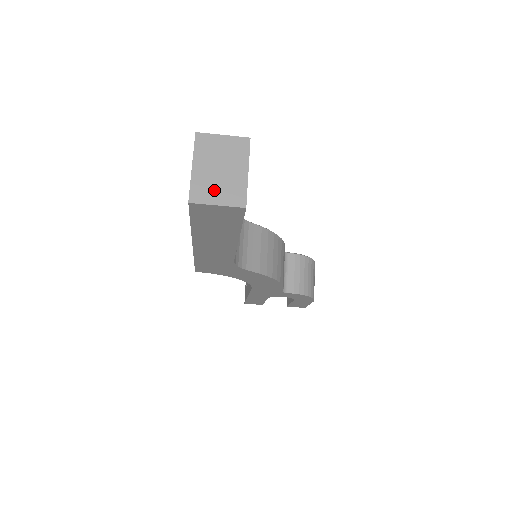
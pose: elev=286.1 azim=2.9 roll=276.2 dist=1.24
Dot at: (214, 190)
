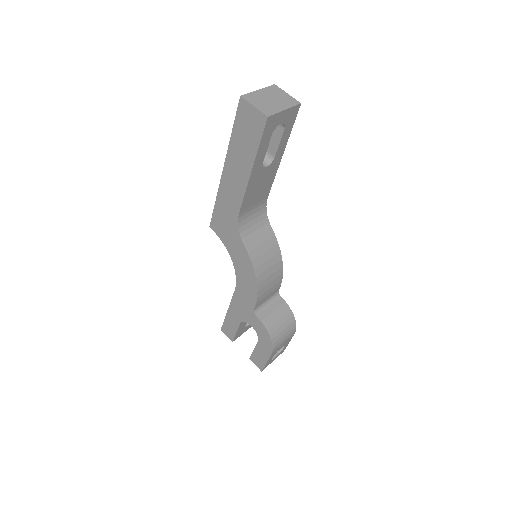
Dot at: (259, 102)
